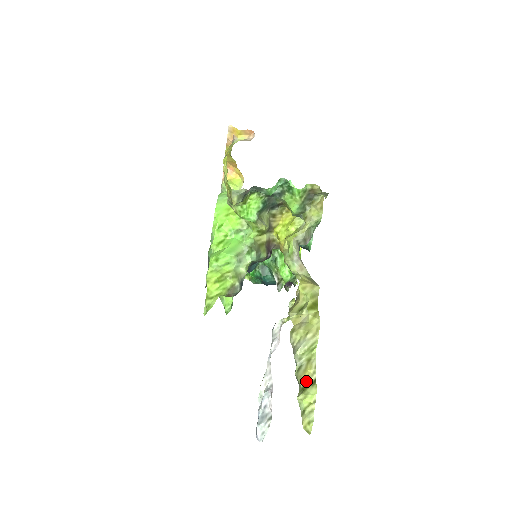
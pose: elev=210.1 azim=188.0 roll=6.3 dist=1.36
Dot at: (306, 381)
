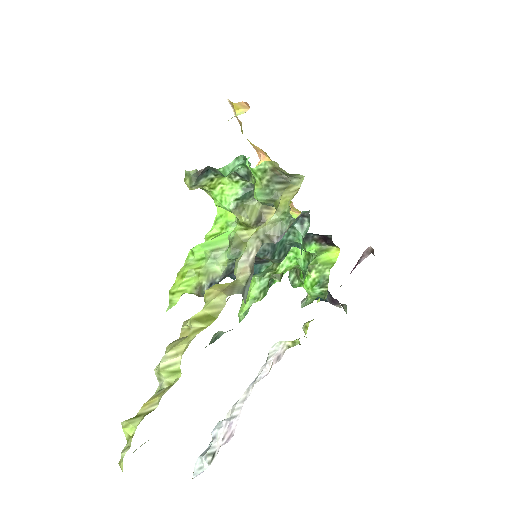
Dot at: (144, 408)
